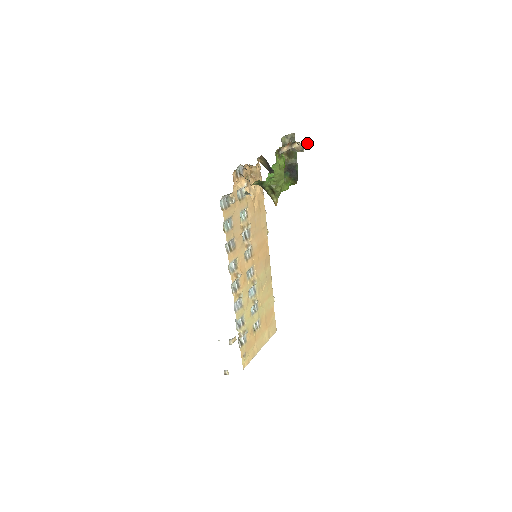
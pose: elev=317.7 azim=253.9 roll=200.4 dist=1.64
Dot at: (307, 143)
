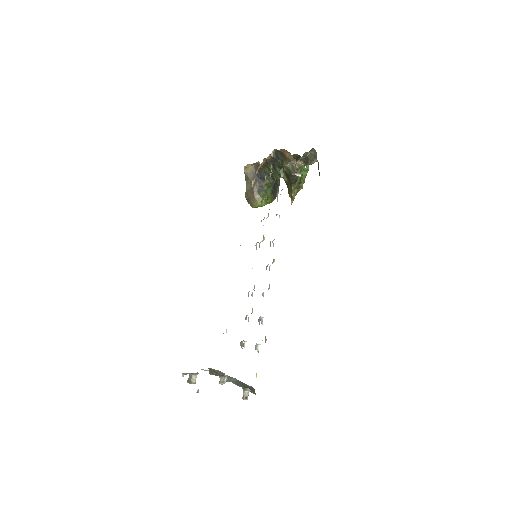
Dot at: occluded
